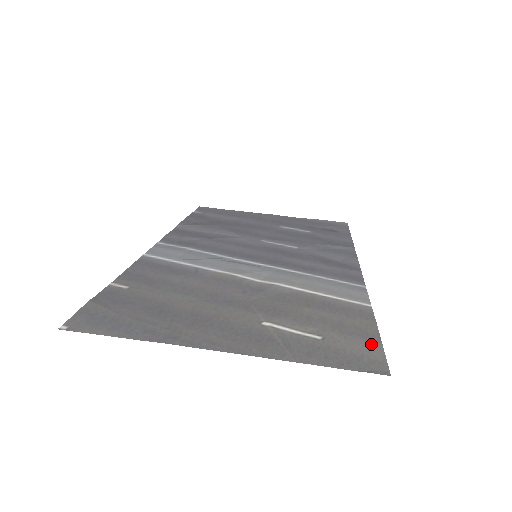
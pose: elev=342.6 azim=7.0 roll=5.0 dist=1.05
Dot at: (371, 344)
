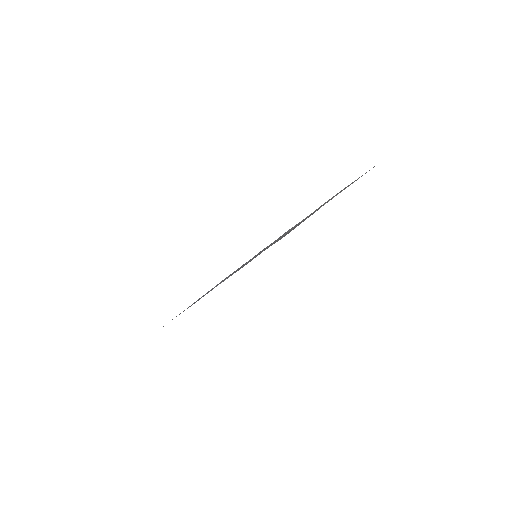
Dot at: occluded
